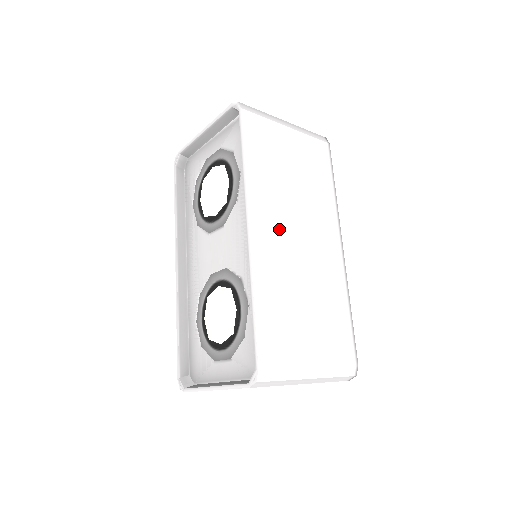
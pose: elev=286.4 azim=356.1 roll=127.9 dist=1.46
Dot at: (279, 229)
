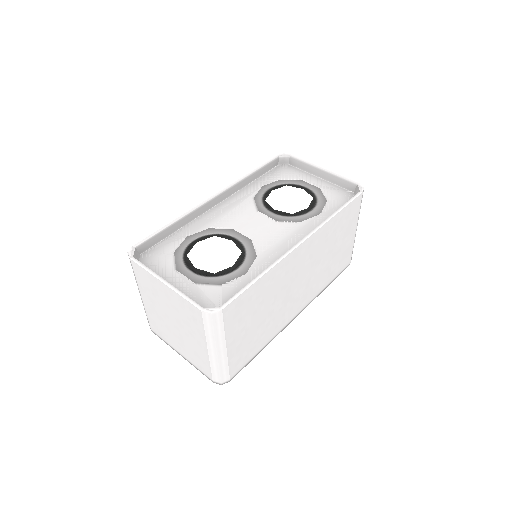
Dot at: (303, 264)
